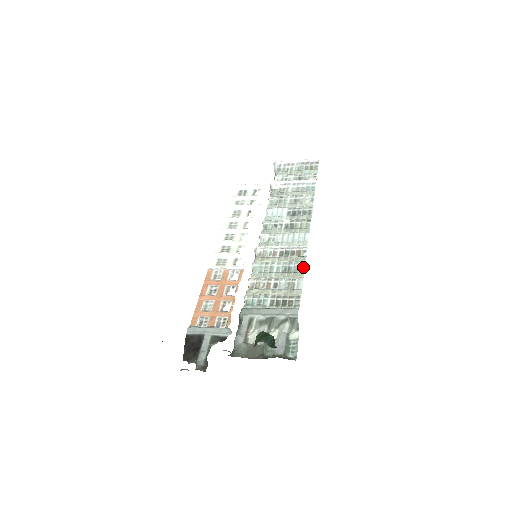
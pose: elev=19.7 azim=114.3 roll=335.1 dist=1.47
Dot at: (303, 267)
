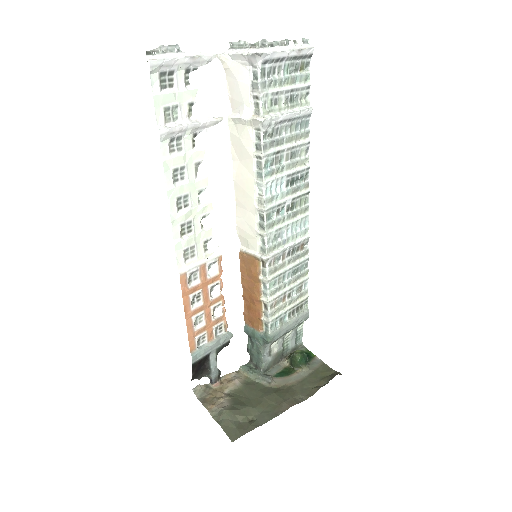
Dot at: occluded
